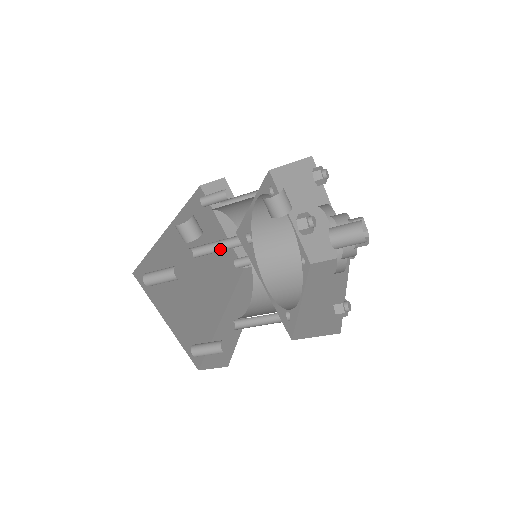
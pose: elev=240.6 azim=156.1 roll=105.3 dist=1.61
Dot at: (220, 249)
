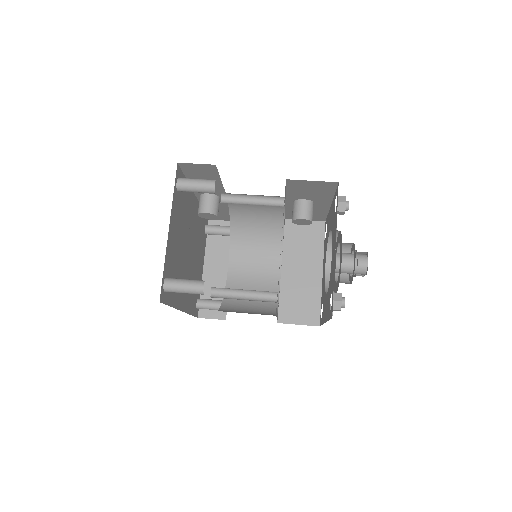
Dot at: (251, 204)
